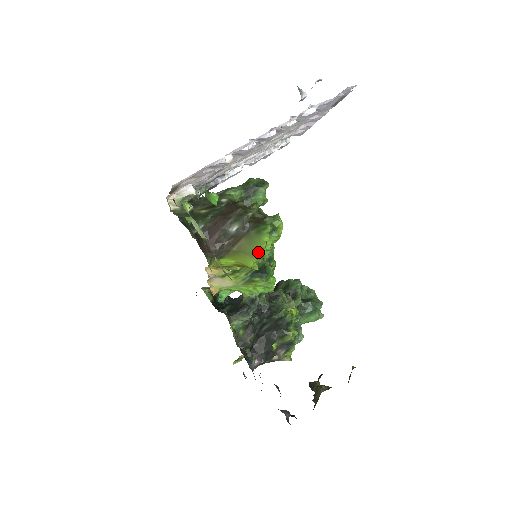
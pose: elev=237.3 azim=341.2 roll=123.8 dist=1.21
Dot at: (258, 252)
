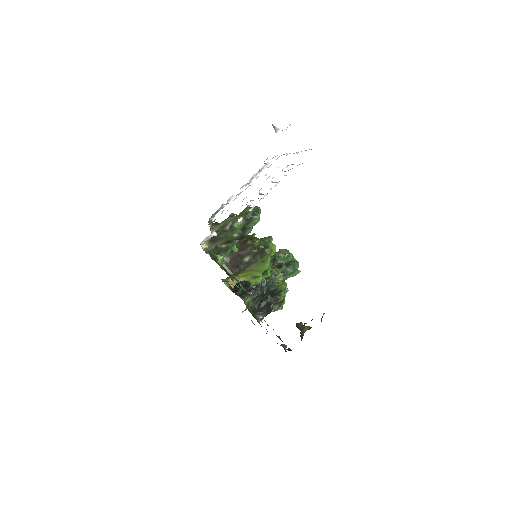
Dot at: (263, 271)
